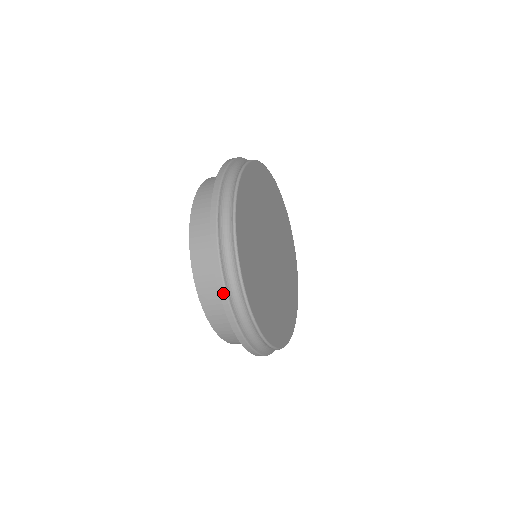
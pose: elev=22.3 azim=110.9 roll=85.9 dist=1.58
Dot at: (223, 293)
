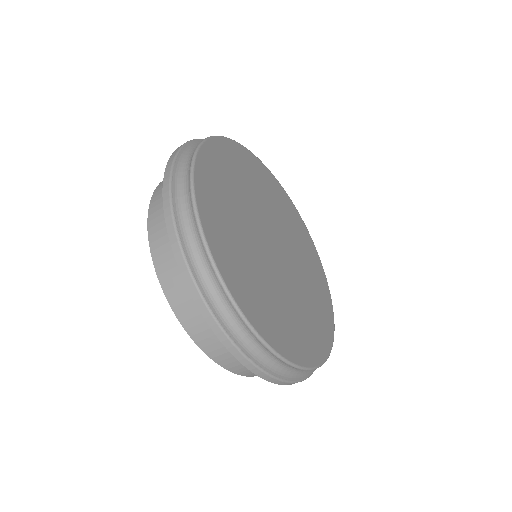
Dot at: (200, 301)
